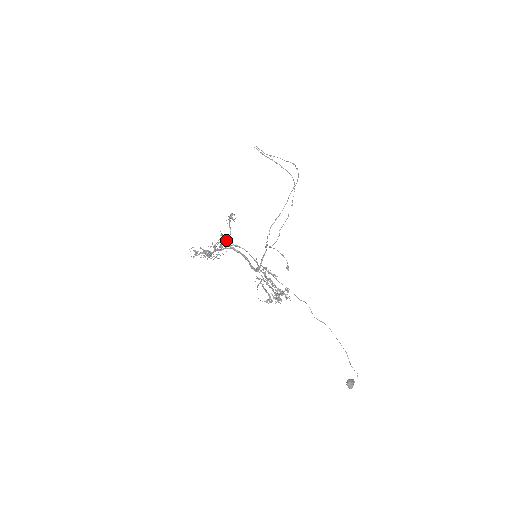
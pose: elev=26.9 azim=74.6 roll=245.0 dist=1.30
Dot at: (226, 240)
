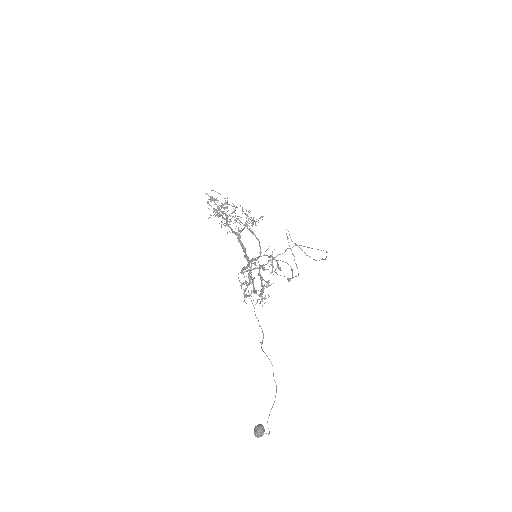
Dot at: occluded
